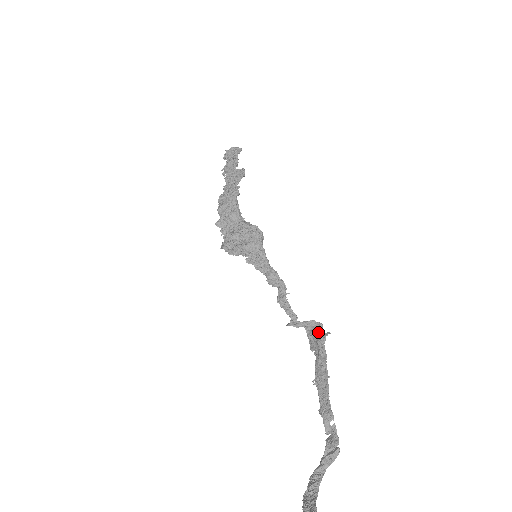
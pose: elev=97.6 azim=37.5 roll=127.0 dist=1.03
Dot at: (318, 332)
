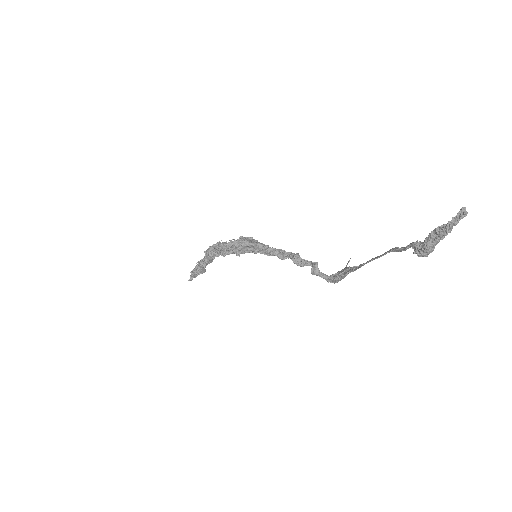
Dot at: (341, 271)
